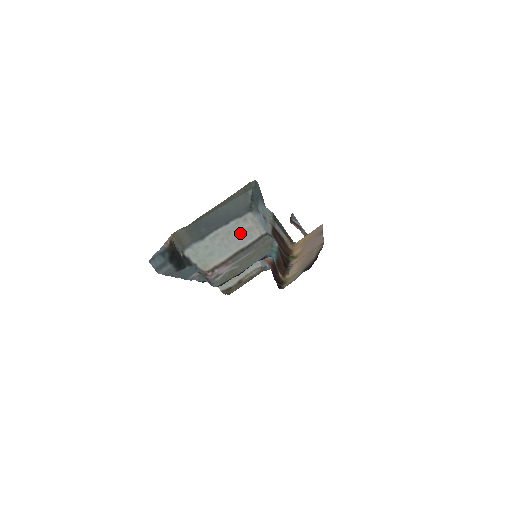
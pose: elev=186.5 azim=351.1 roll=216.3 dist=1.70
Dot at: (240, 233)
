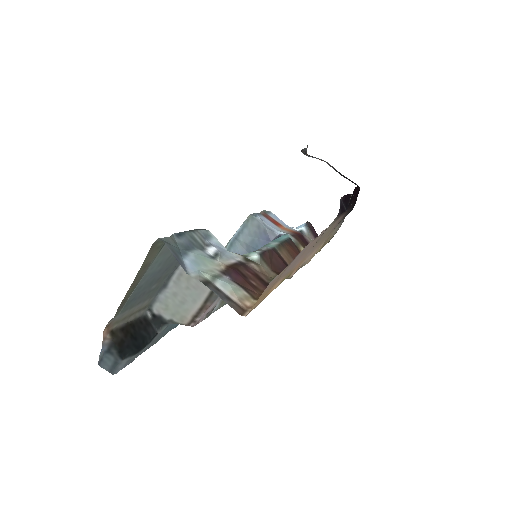
Dot at: occluded
